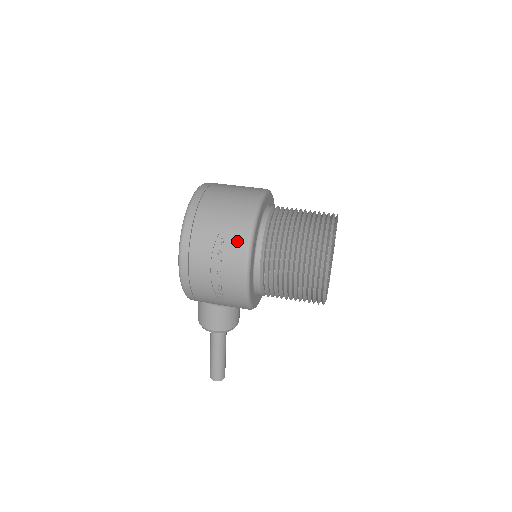
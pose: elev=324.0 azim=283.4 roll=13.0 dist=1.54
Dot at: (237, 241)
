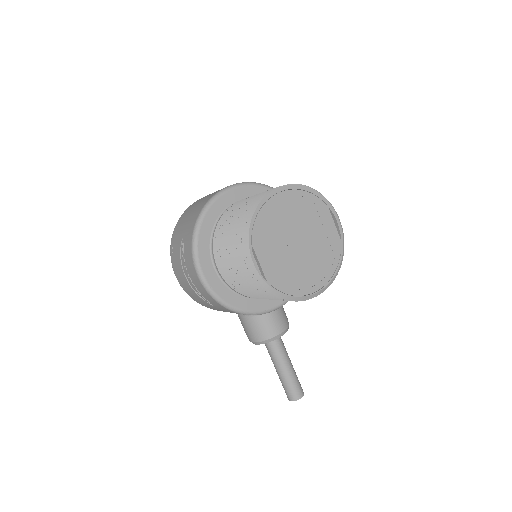
Dot at: (187, 244)
